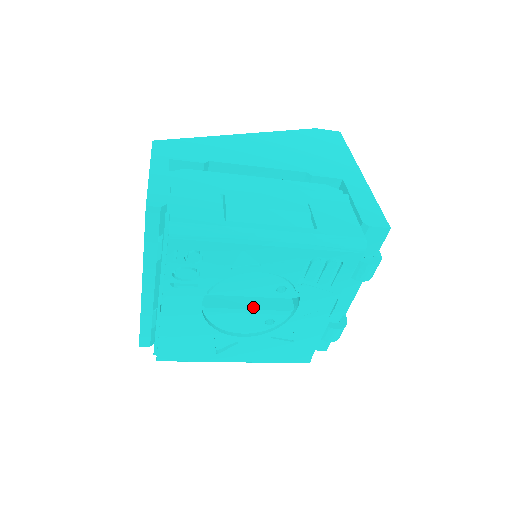
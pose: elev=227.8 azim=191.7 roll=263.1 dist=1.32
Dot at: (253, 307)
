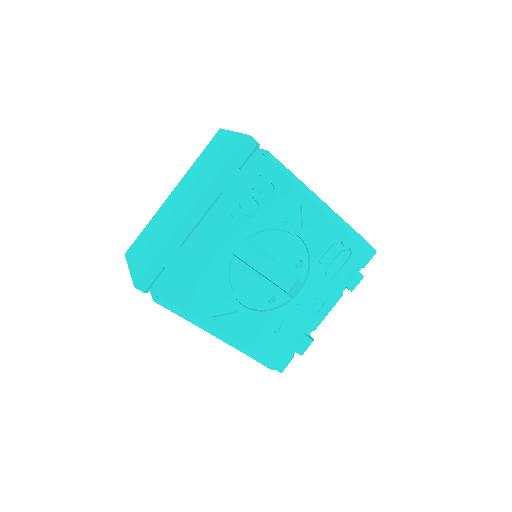
Dot at: (266, 278)
